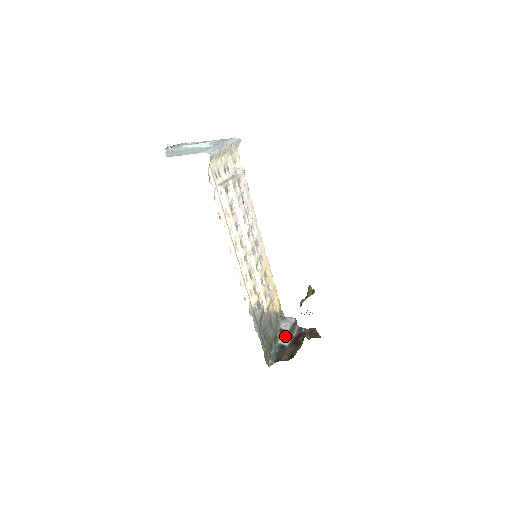
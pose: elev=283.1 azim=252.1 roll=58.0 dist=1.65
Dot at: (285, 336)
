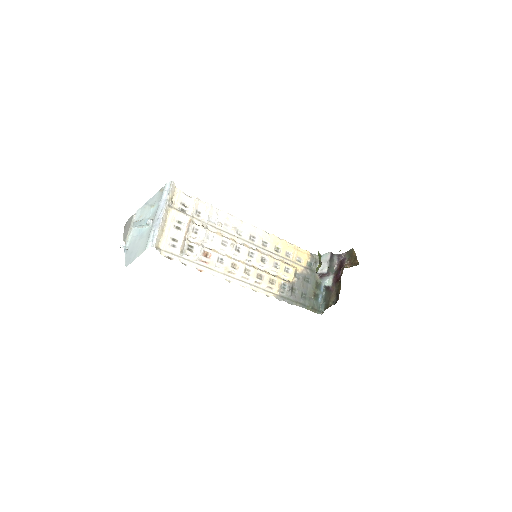
Dot at: (326, 277)
